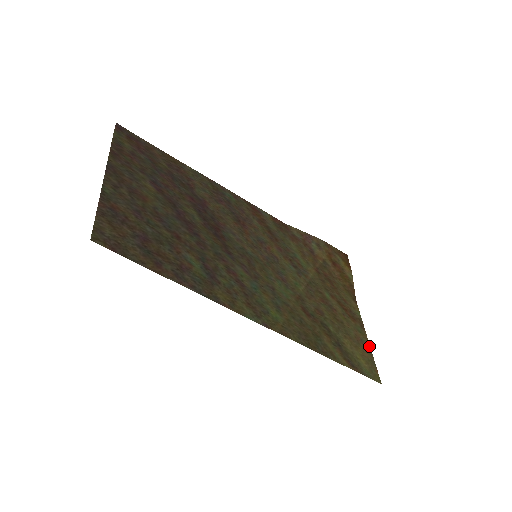
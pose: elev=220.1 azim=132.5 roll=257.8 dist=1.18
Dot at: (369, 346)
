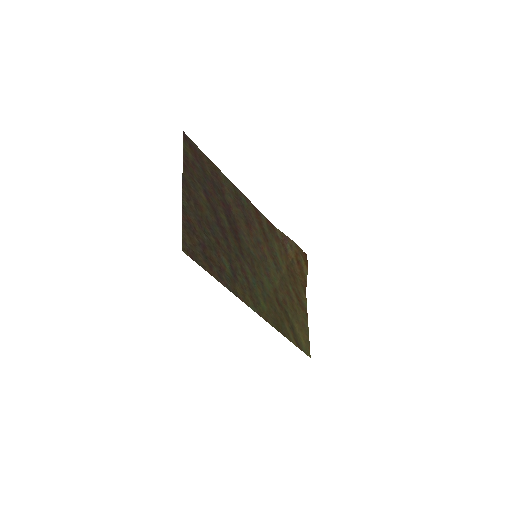
Dot at: (308, 330)
